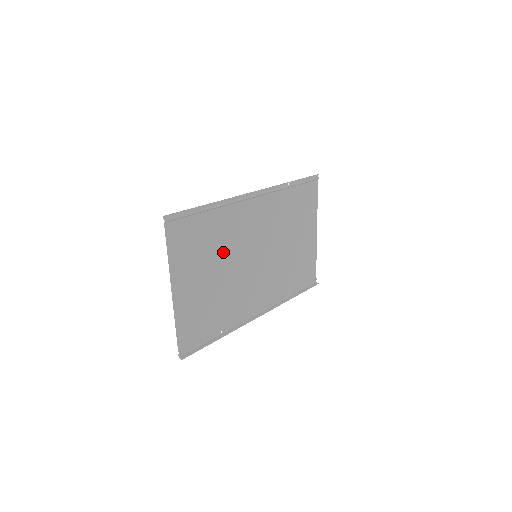
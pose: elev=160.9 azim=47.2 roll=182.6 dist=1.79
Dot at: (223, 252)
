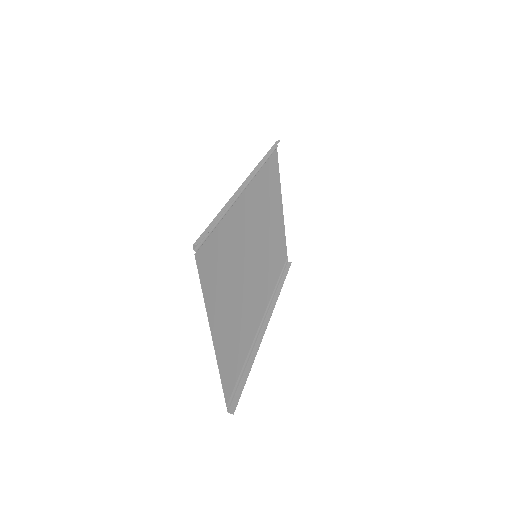
Dot at: (237, 265)
